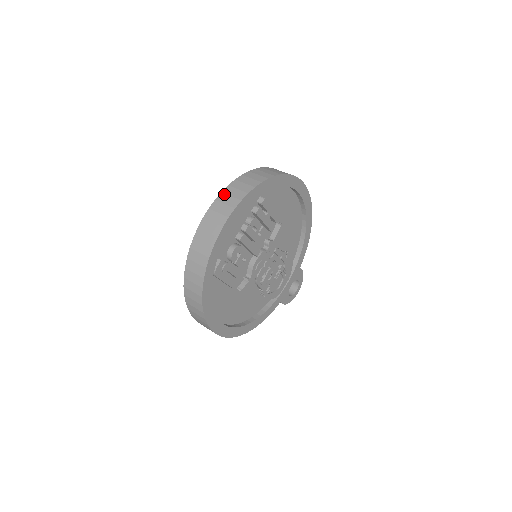
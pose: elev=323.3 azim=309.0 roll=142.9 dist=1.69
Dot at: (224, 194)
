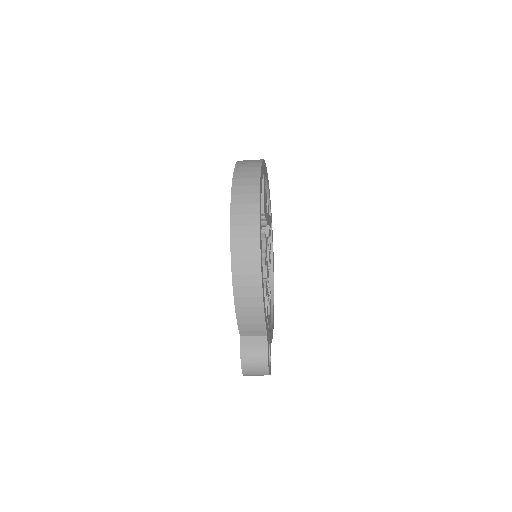
Dot at: occluded
